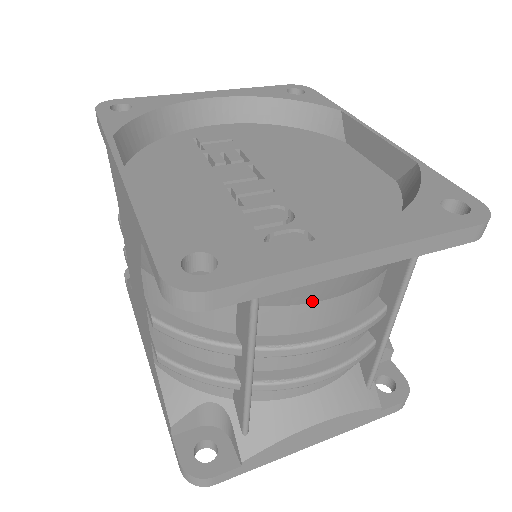
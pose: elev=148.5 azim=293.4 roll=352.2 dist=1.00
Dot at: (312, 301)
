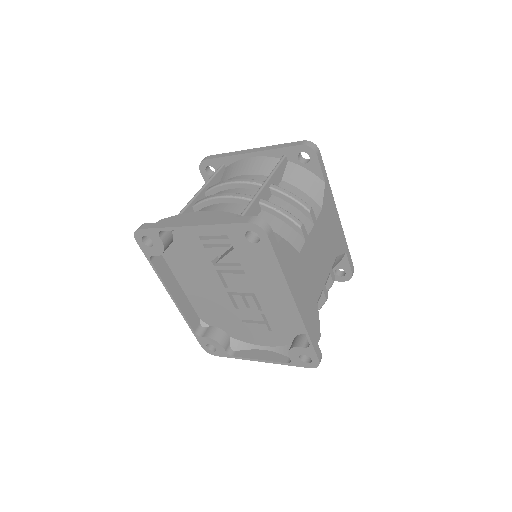
Dot at: (237, 176)
